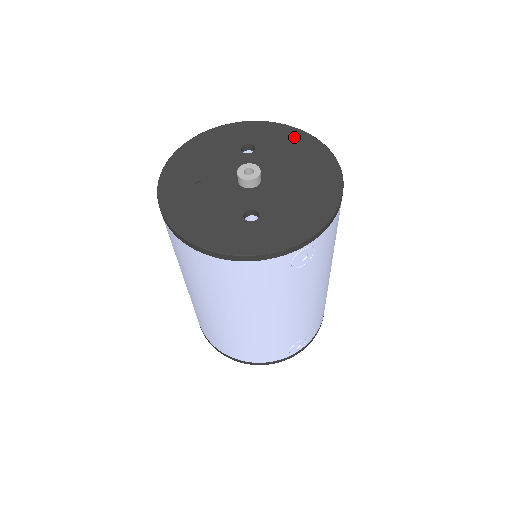
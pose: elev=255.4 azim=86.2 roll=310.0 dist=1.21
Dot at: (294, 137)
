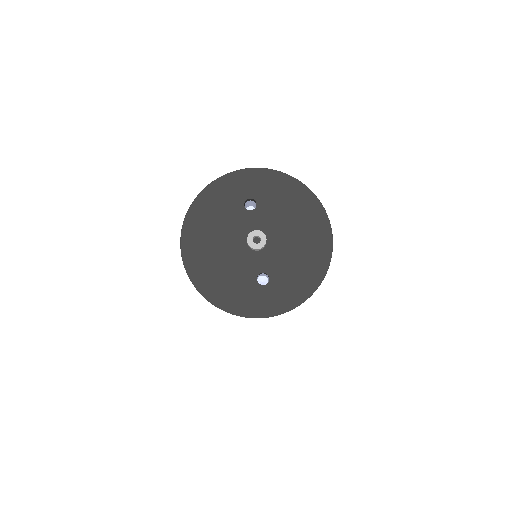
Dot at: (289, 188)
